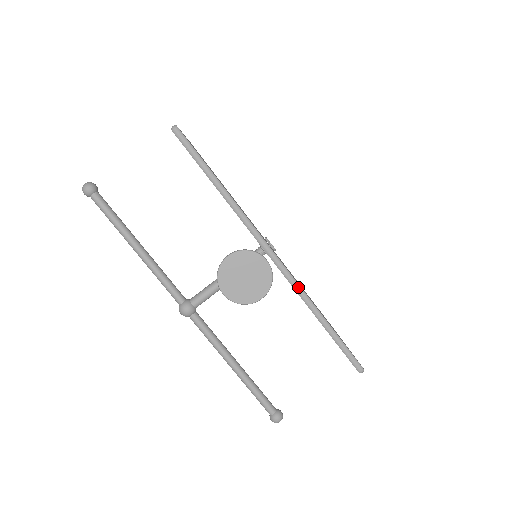
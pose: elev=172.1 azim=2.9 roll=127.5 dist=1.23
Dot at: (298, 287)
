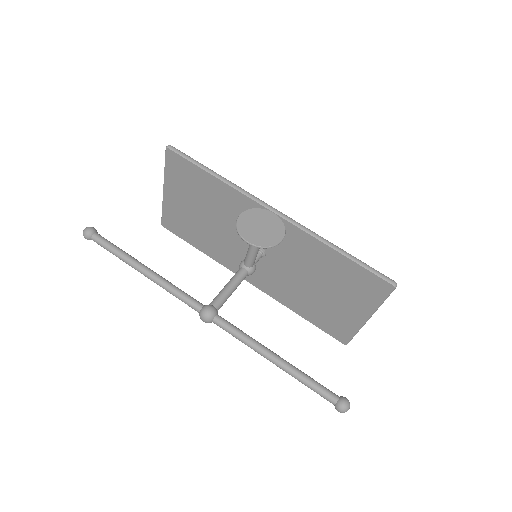
Dot at: (307, 229)
